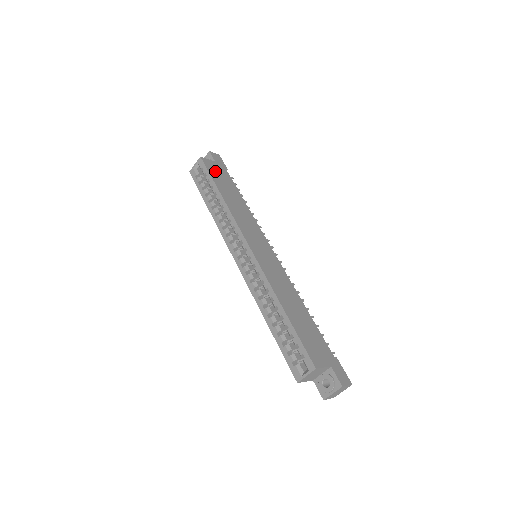
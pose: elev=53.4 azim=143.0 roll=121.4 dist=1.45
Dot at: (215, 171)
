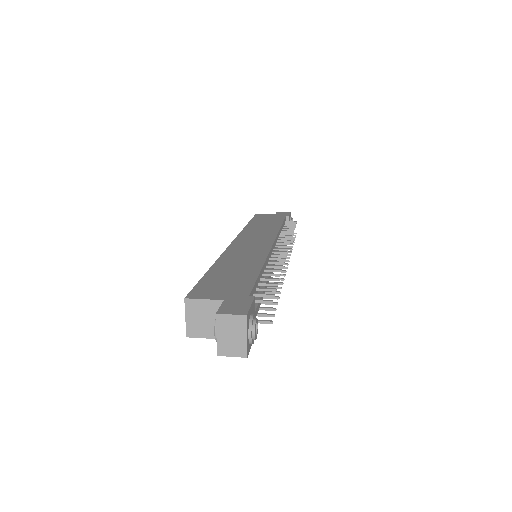
Dot at: (264, 217)
